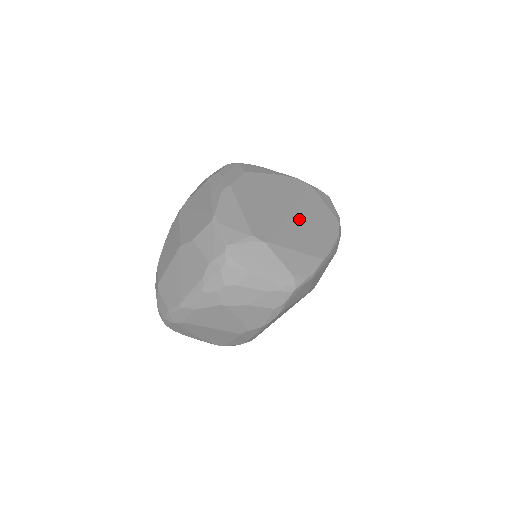
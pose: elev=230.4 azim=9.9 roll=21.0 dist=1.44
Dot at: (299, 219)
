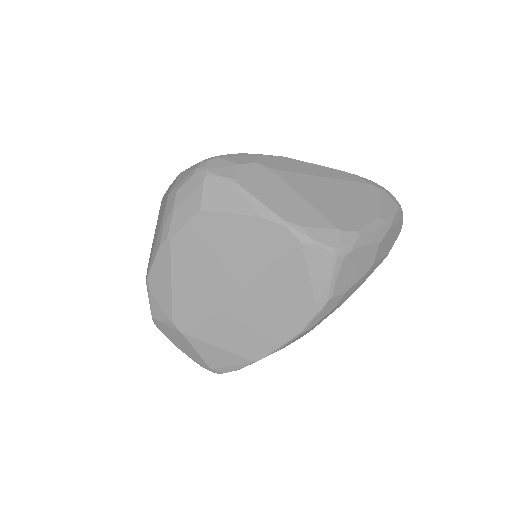
Dot at: (245, 305)
